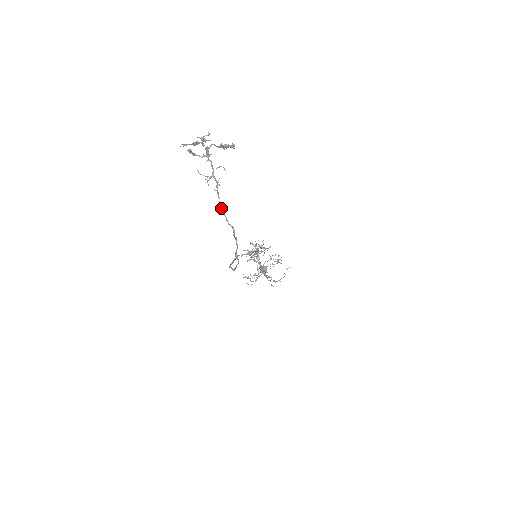
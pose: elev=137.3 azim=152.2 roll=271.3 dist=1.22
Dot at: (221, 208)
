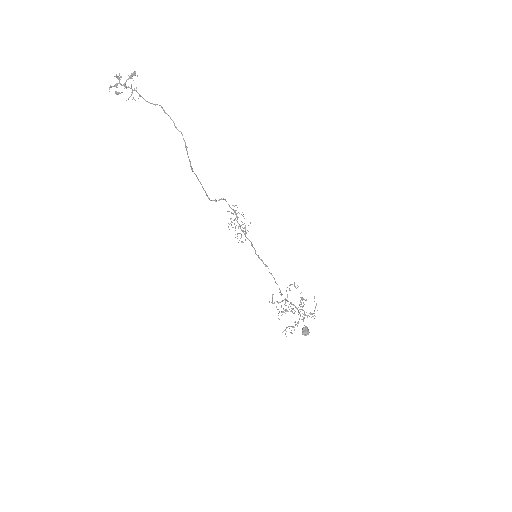
Dot at: (147, 101)
